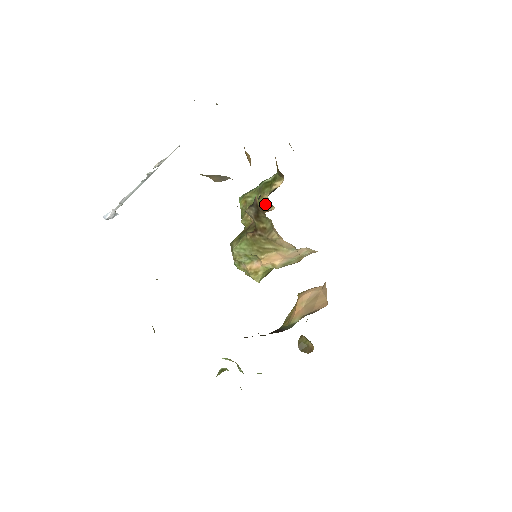
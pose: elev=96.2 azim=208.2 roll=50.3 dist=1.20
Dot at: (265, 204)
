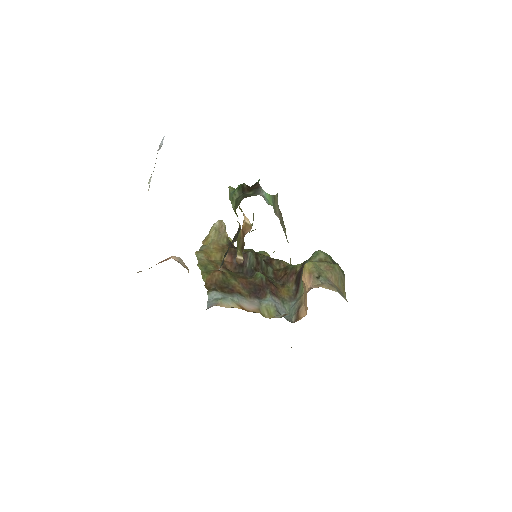
Dot at: occluded
